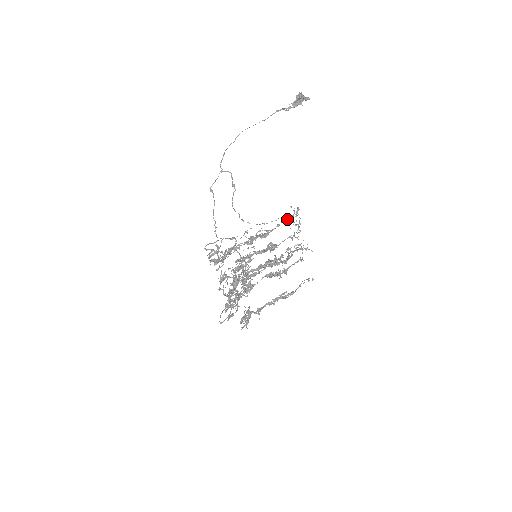
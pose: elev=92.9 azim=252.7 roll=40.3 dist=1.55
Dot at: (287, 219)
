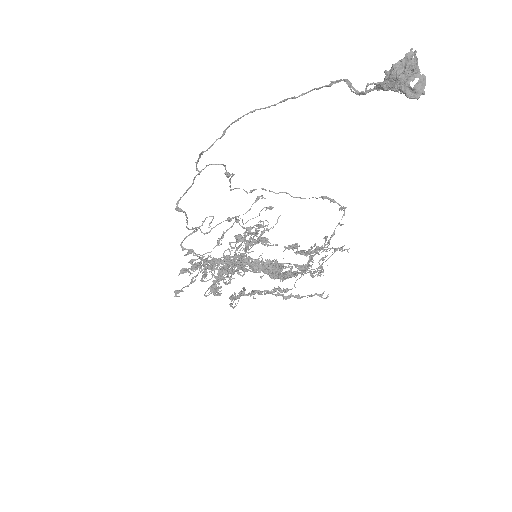
Dot at: (297, 265)
